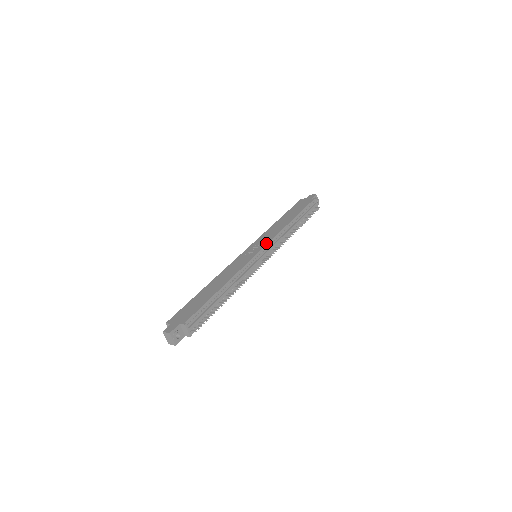
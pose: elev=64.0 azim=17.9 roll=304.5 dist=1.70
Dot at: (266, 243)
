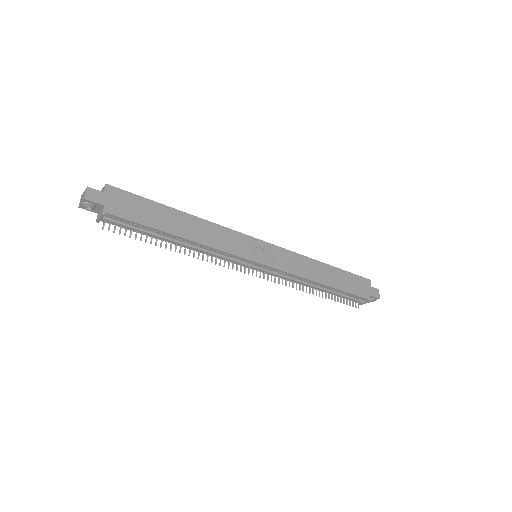
Dot at: (275, 266)
